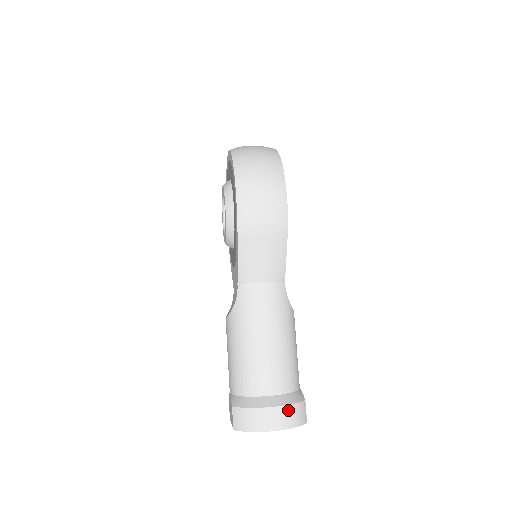
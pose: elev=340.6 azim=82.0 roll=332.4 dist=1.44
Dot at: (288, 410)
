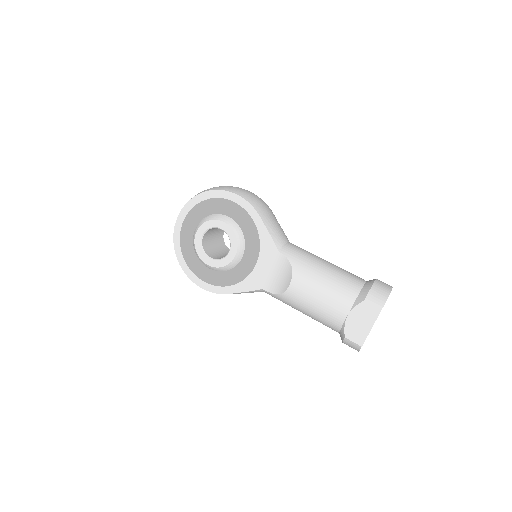
Dot at: occluded
